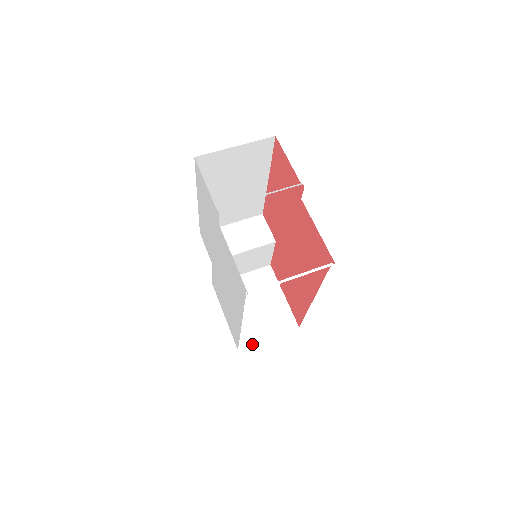
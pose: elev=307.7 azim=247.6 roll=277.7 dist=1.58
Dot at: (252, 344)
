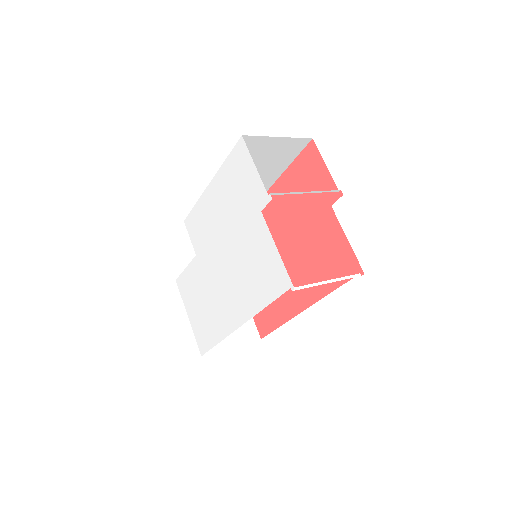
Dot at: (216, 351)
